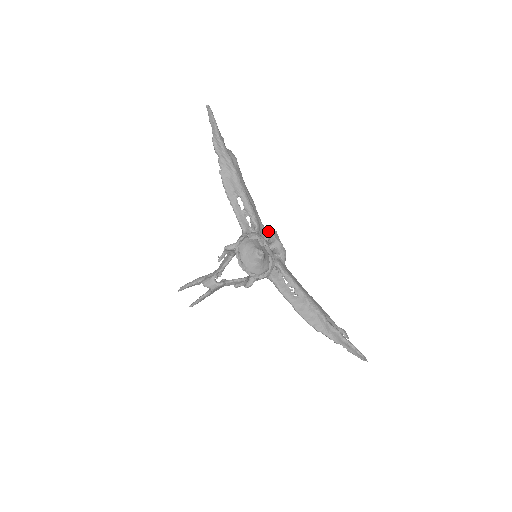
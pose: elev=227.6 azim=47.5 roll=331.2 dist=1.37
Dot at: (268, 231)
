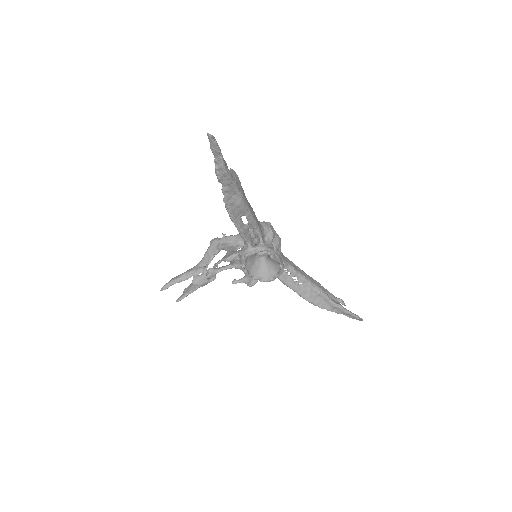
Dot at: (266, 229)
